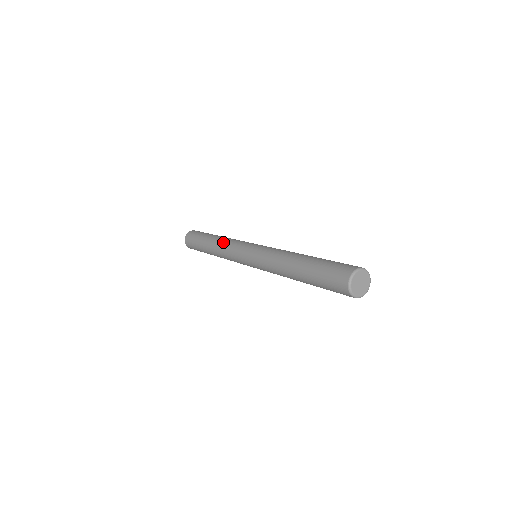
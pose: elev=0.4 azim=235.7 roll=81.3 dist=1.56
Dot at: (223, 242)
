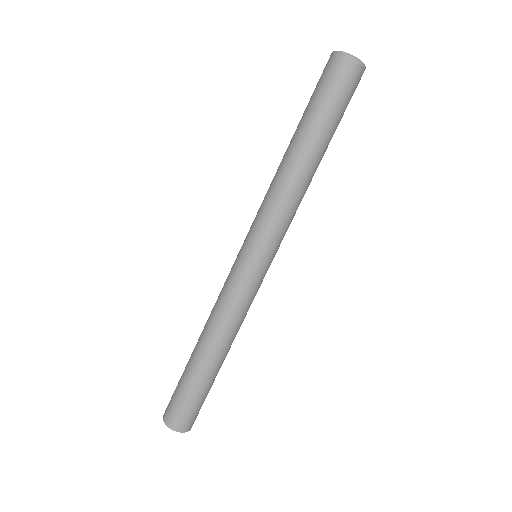
Dot at: occluded
